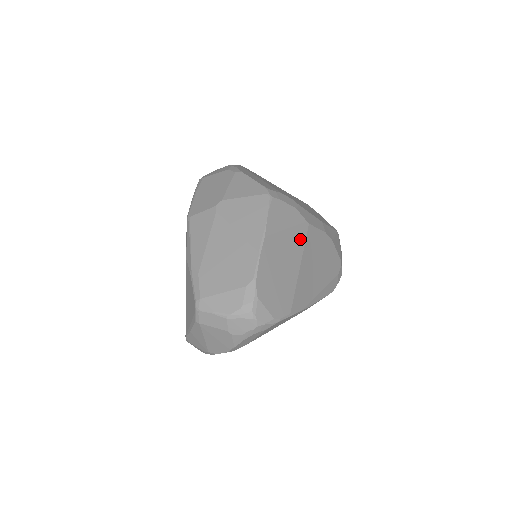
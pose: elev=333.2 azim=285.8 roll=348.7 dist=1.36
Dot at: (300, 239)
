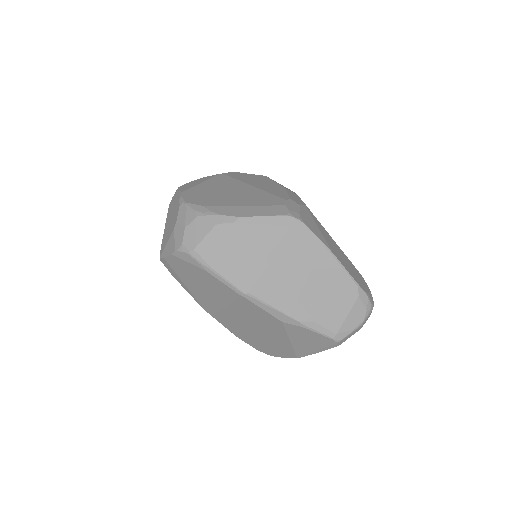
Dot at: (319, 224)
